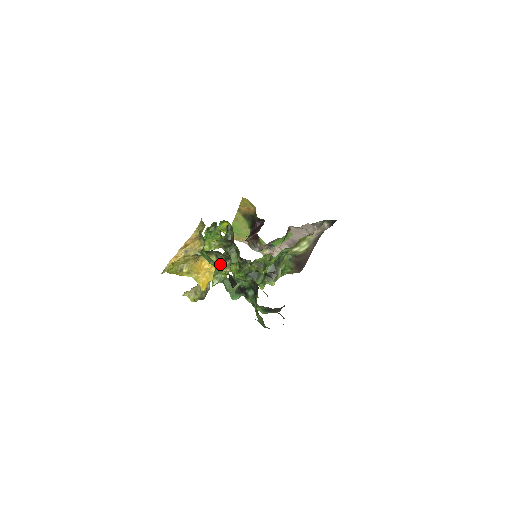
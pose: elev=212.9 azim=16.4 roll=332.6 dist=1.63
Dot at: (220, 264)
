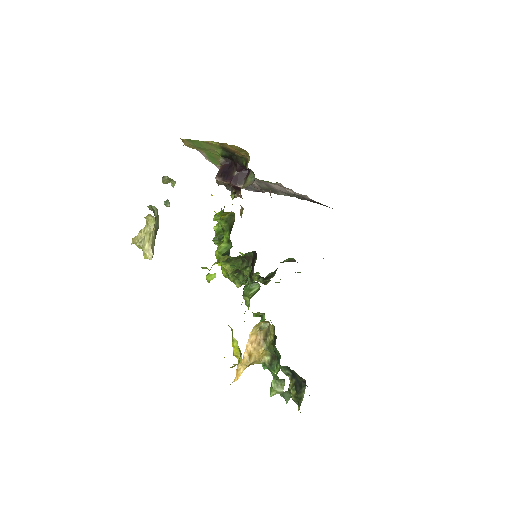
Dot at: occluded
